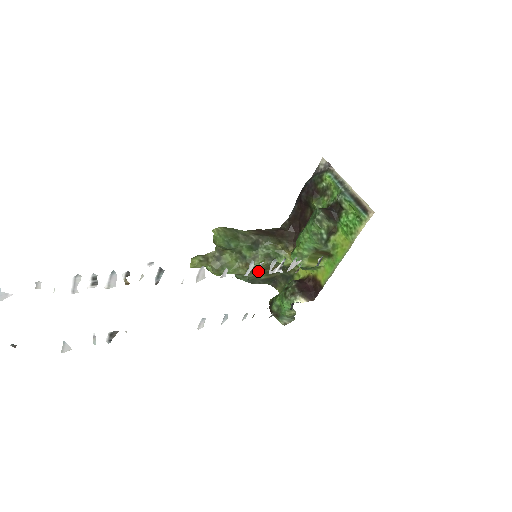
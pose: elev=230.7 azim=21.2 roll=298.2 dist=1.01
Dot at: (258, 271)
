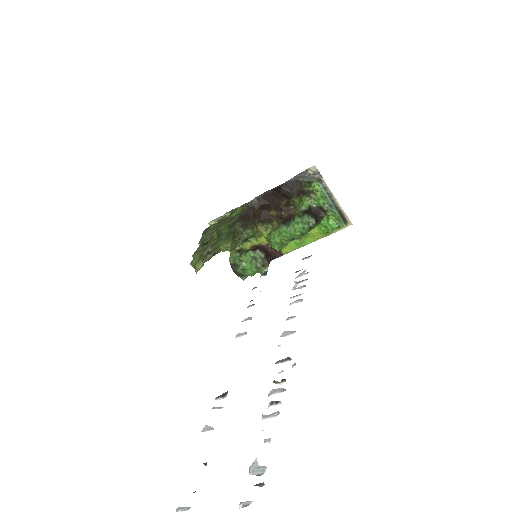
Dot at: (294, 296)
